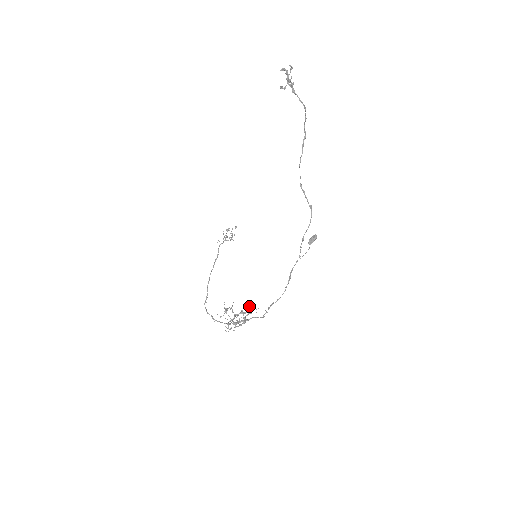
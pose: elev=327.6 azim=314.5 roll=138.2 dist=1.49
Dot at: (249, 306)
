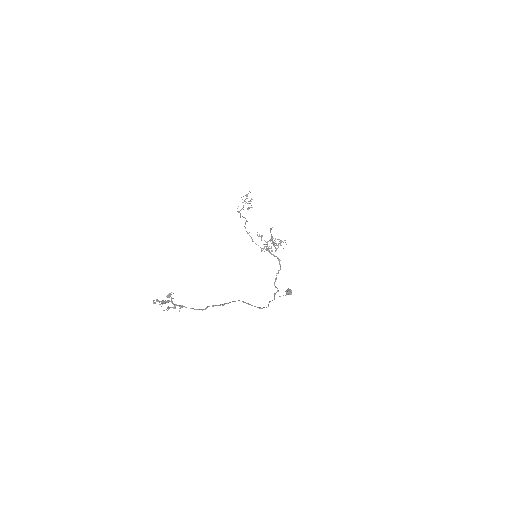
Dot at: occluded
